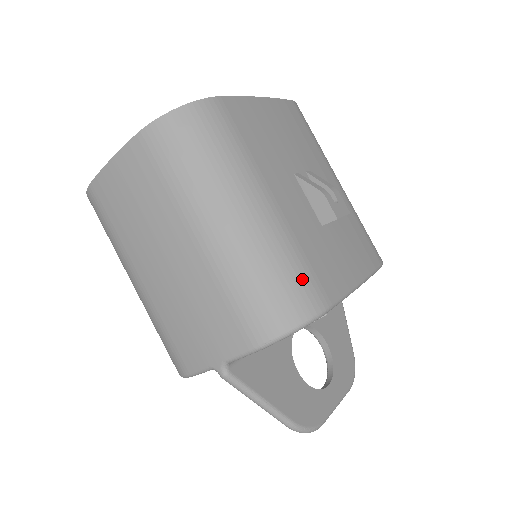
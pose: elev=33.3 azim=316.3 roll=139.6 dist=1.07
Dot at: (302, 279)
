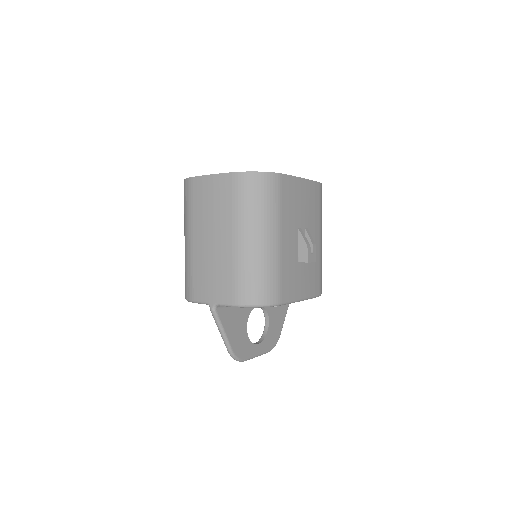
Dot at: (275, 284)
